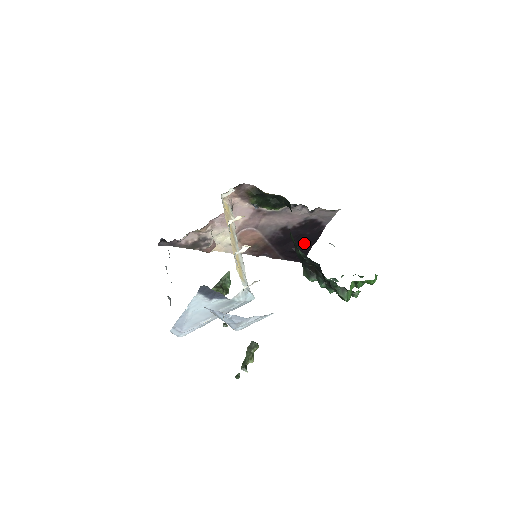
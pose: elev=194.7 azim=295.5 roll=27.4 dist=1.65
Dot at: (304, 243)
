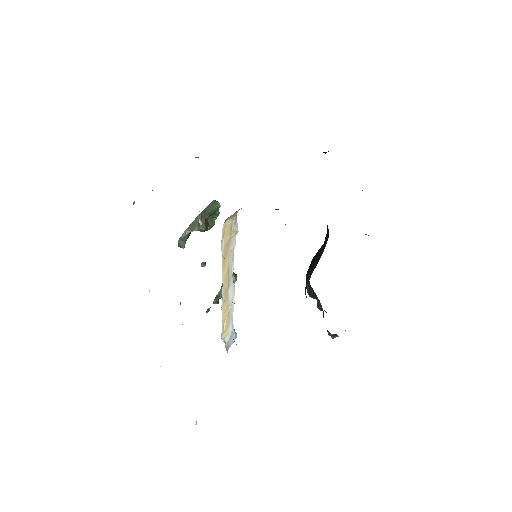
Dot at: occluded
